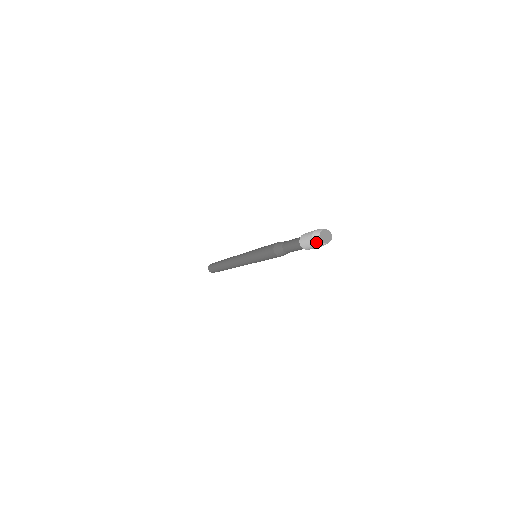
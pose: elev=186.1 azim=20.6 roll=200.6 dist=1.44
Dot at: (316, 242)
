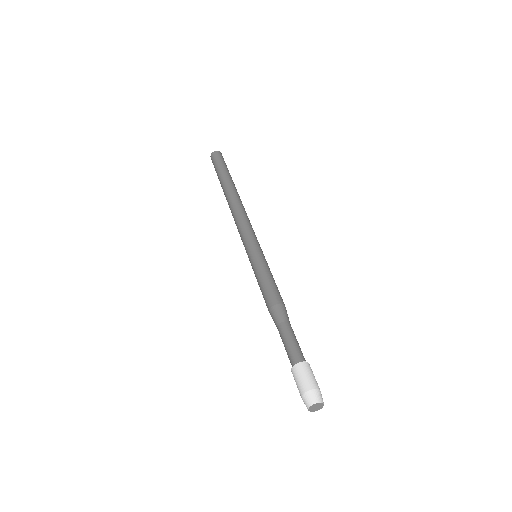
Dot at: occluded
